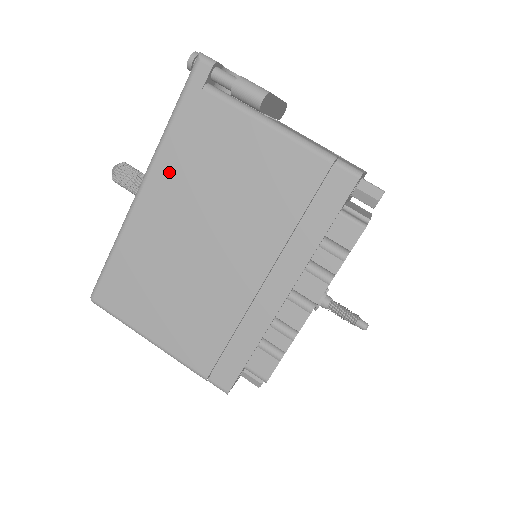
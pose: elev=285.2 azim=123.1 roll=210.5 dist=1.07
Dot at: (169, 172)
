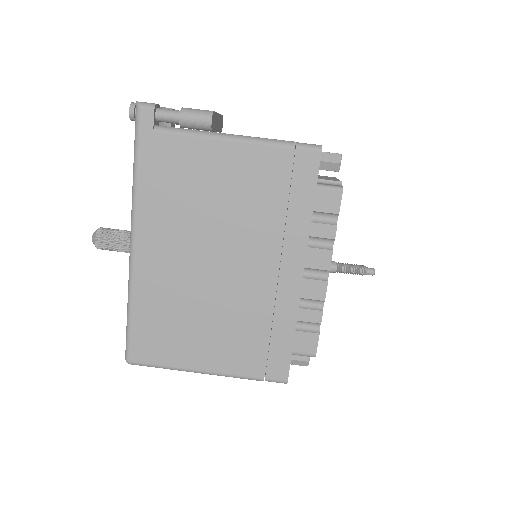
Dot at: (153, 217)
